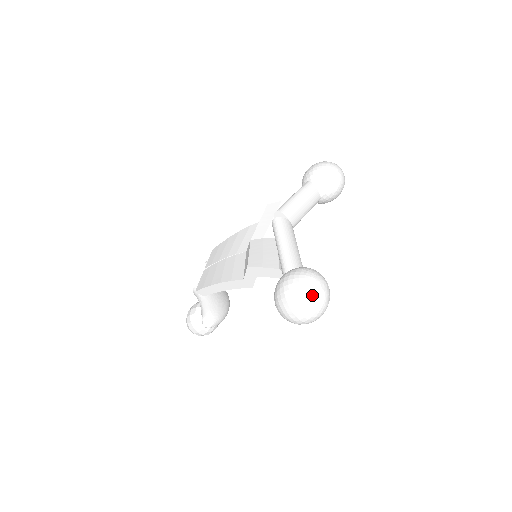
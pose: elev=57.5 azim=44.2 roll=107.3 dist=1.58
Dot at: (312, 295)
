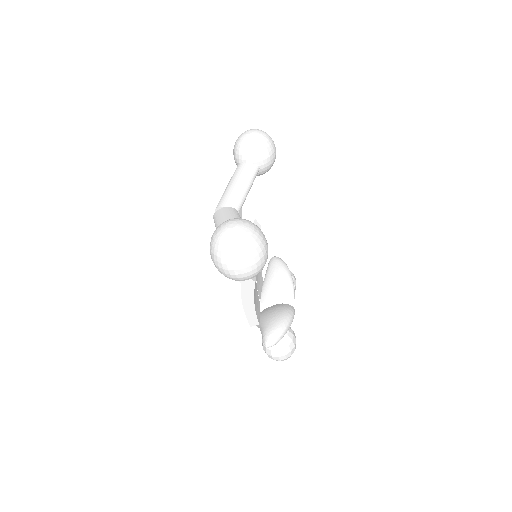
Dot at: (222, 242)
